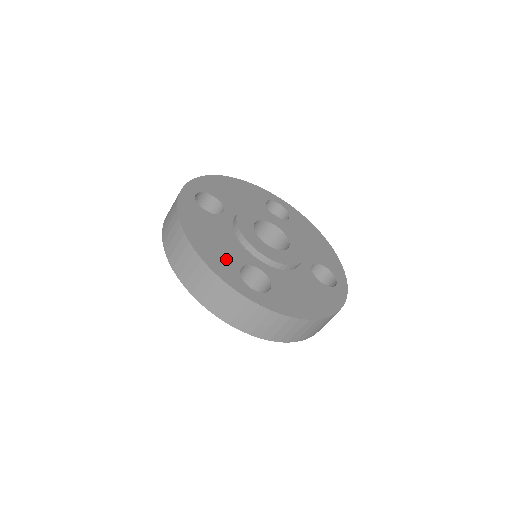
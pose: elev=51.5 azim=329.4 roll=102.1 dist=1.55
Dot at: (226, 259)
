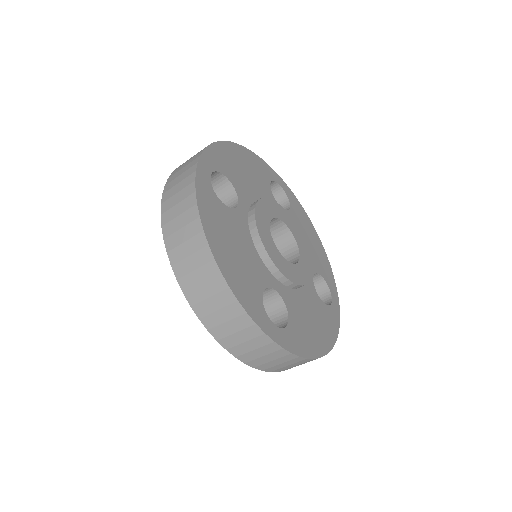
Dot at: (249, 282)
